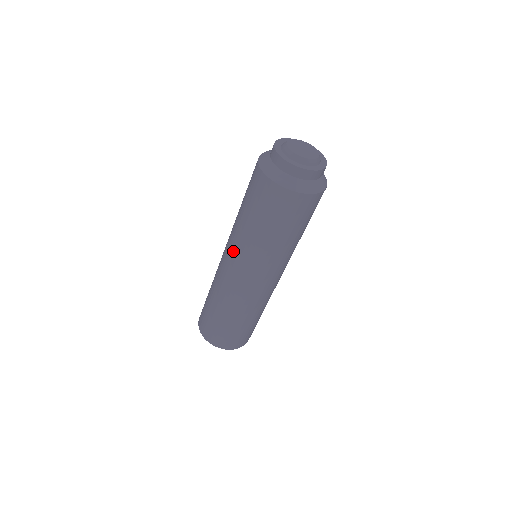
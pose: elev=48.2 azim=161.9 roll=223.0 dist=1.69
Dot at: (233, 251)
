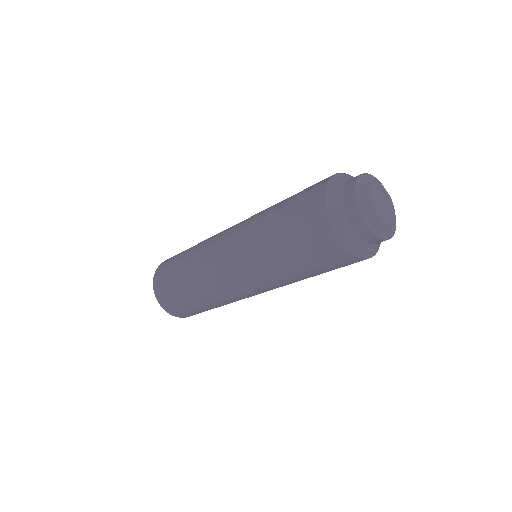
Dot at: (238, 235)
